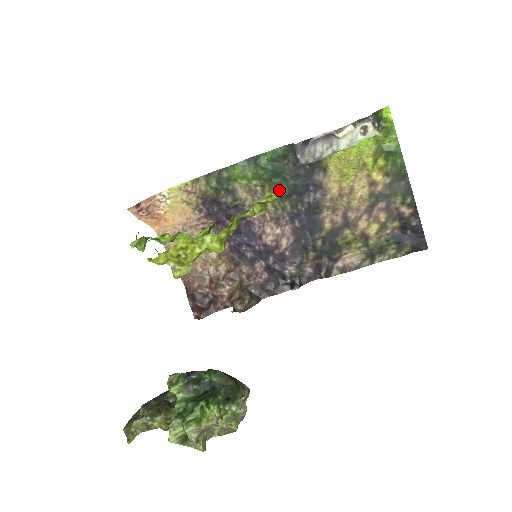
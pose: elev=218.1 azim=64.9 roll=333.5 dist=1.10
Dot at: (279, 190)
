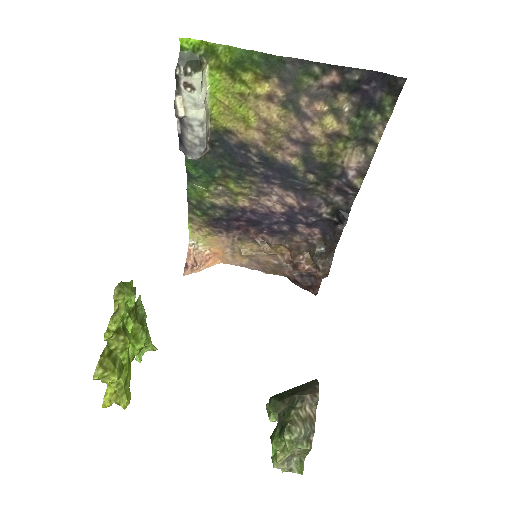
Dot at: occluded
